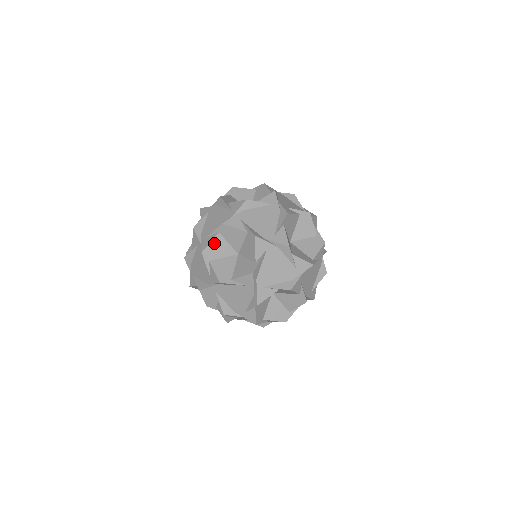
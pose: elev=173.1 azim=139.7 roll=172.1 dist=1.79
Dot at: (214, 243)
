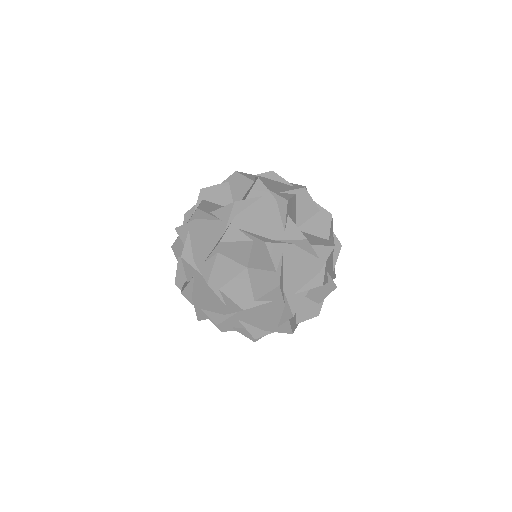
Dot at: (179, 242)
